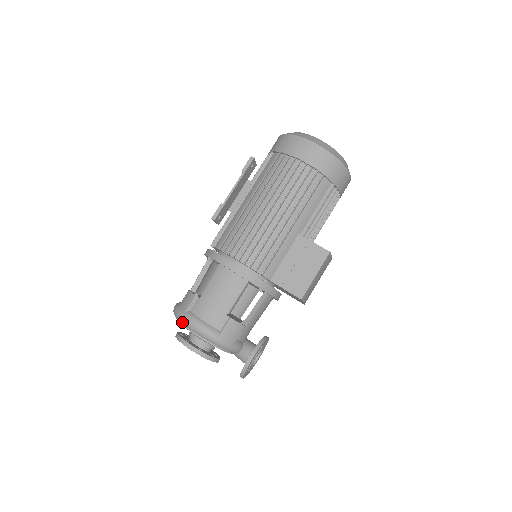
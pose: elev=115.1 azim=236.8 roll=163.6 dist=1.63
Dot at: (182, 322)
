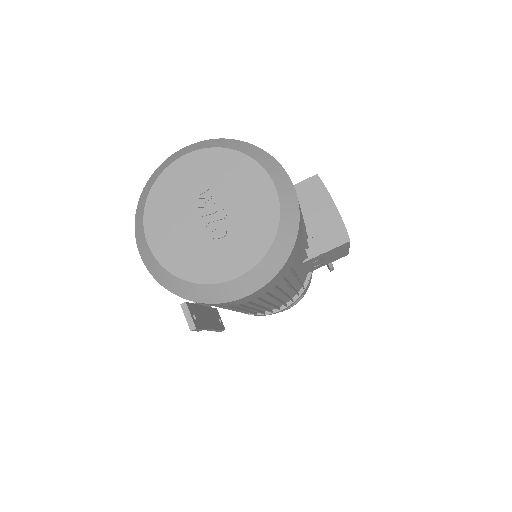
Dot at: occluded
